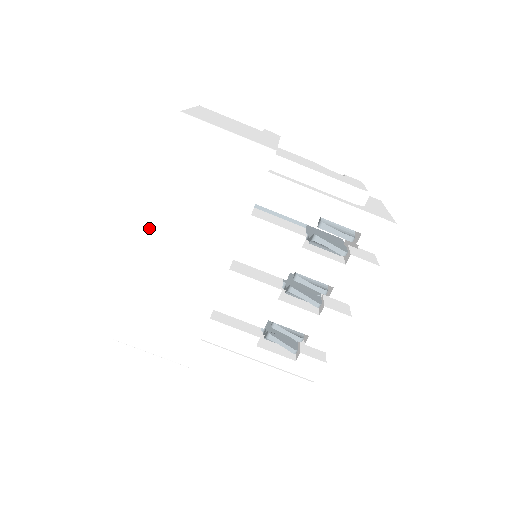
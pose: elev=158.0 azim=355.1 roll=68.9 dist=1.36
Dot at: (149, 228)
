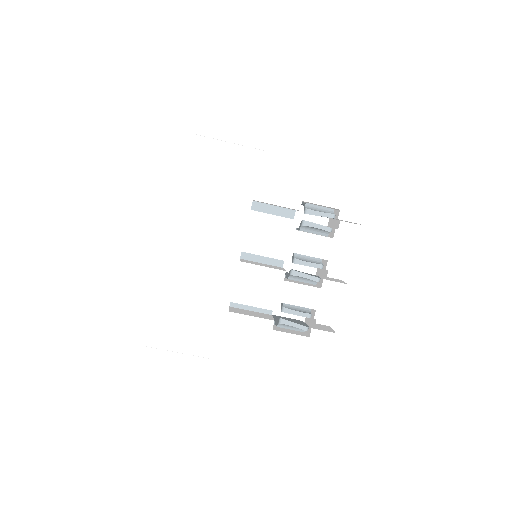
Dot at: (169, 231)
